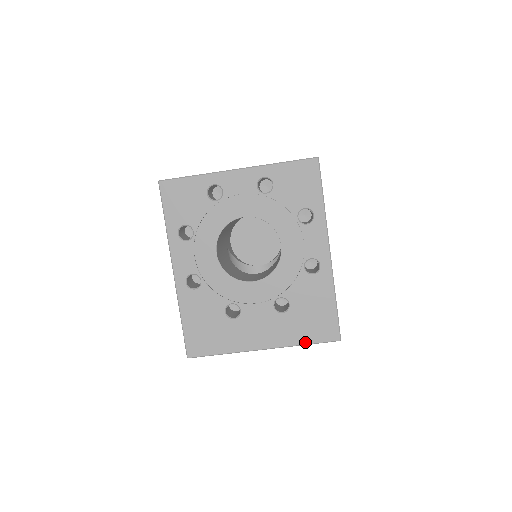
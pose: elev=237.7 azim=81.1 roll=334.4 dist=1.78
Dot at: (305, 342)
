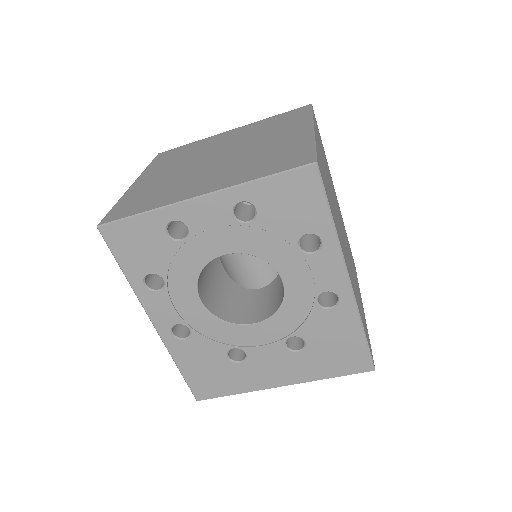
Dot at: (331, 376)
